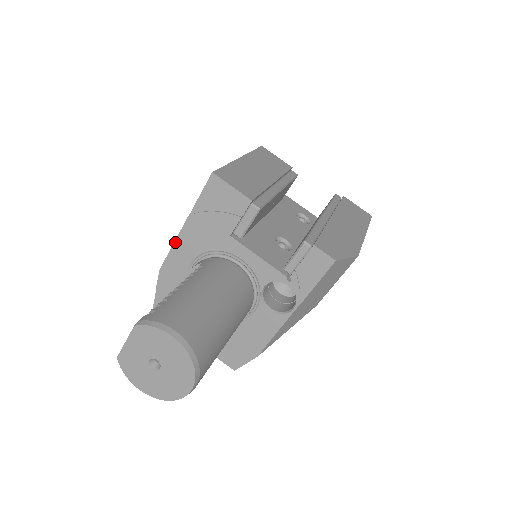
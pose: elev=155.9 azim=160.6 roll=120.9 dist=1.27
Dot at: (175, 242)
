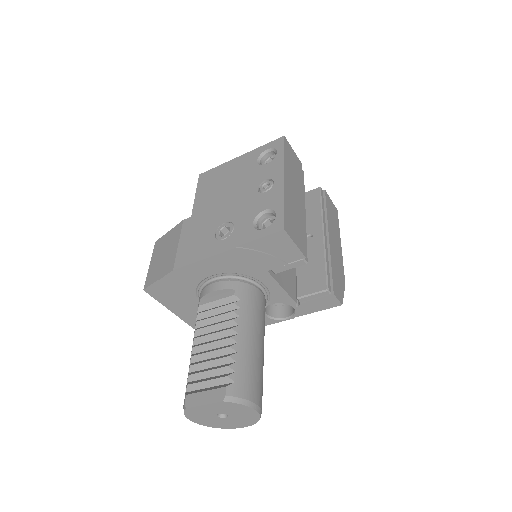
Dot at: (206, 259)
